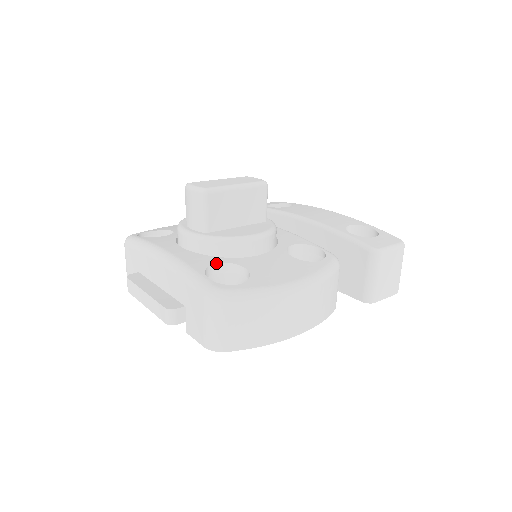
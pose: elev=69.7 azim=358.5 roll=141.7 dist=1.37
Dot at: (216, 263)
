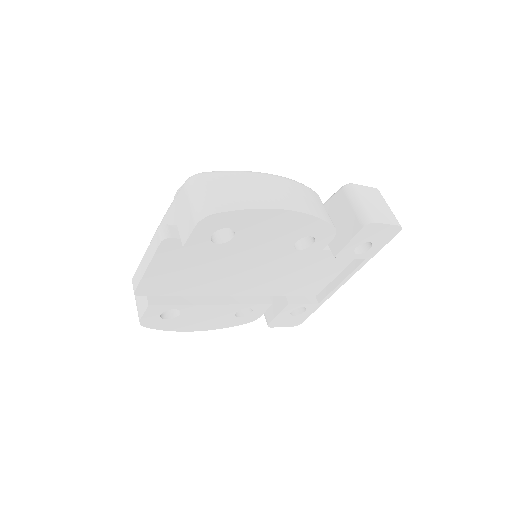
Dot at: occluded
